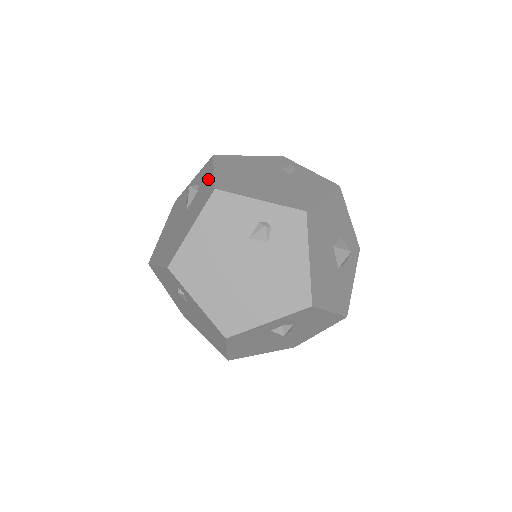
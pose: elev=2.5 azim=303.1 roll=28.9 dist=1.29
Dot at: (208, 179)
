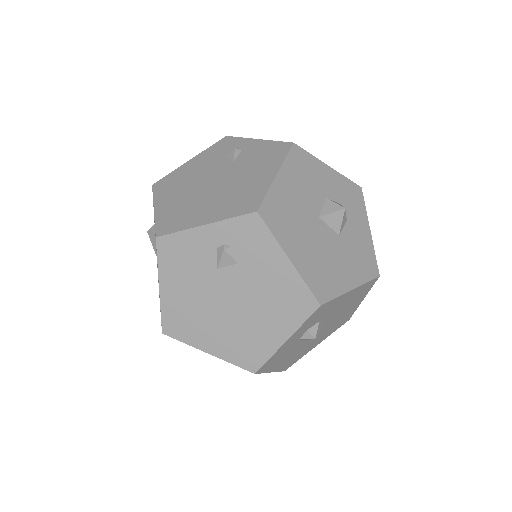
Dot at: (154, 220)
